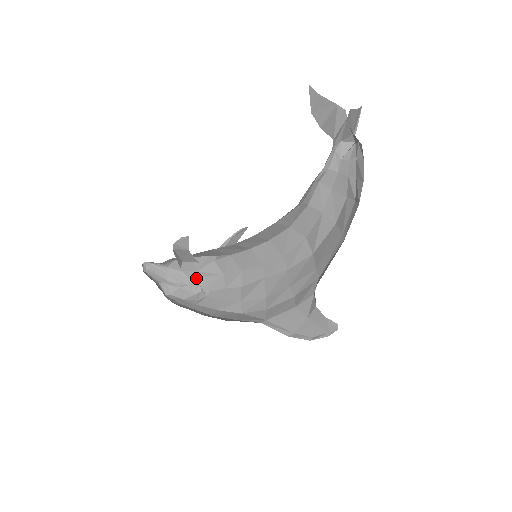
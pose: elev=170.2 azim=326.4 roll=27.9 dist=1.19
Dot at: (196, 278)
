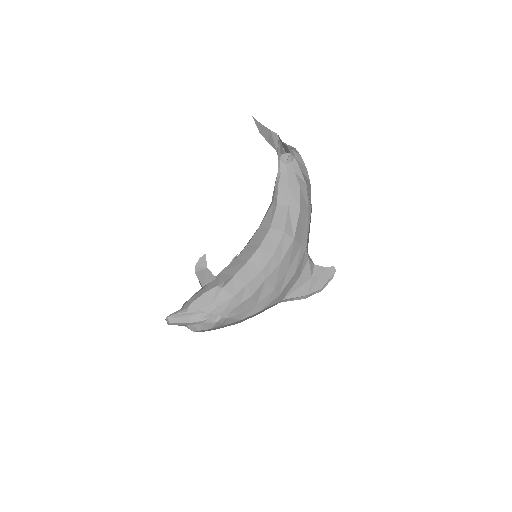
Dot at: (213, 310)
